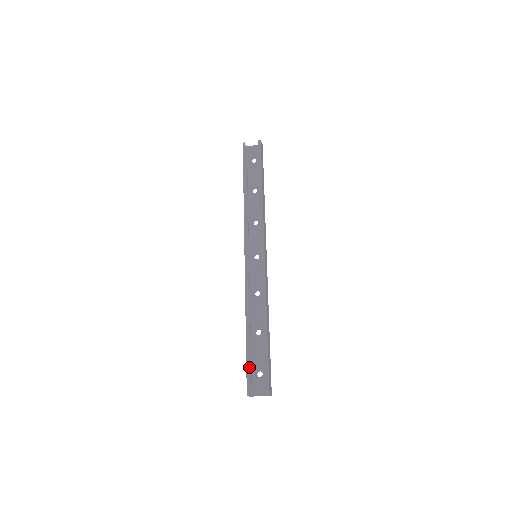
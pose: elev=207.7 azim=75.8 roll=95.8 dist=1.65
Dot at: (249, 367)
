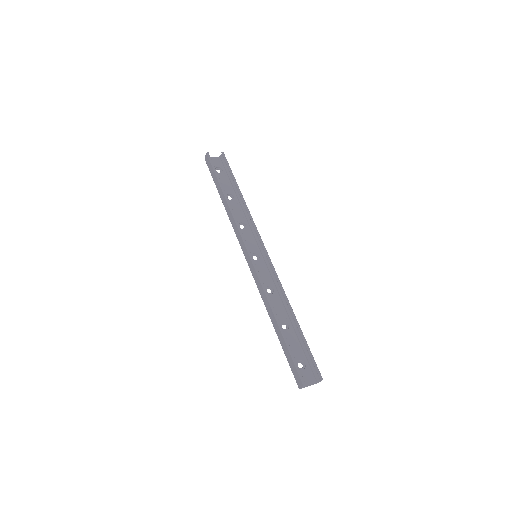
Dot at: (292, 359)
